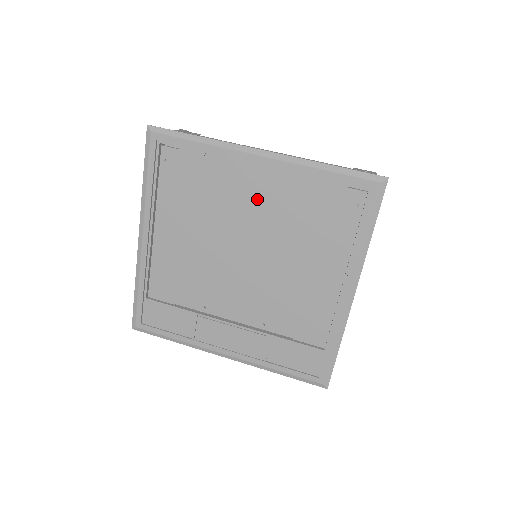
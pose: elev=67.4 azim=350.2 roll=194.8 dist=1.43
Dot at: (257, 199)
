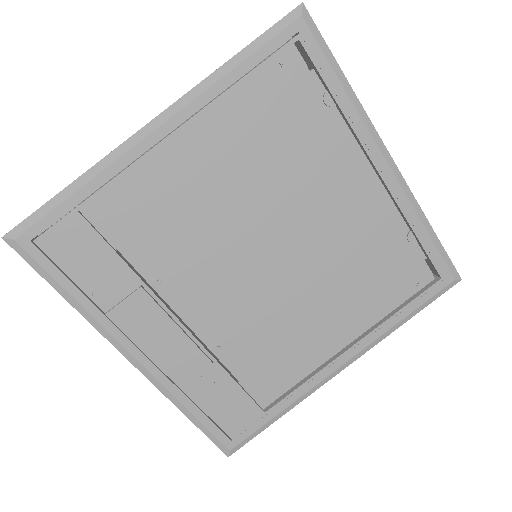
Dot at: (340, 203)
